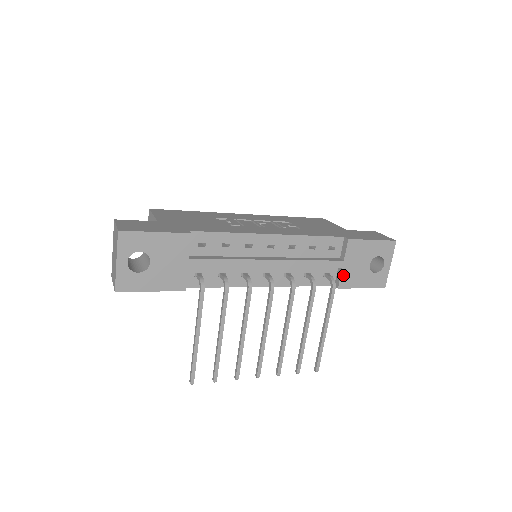
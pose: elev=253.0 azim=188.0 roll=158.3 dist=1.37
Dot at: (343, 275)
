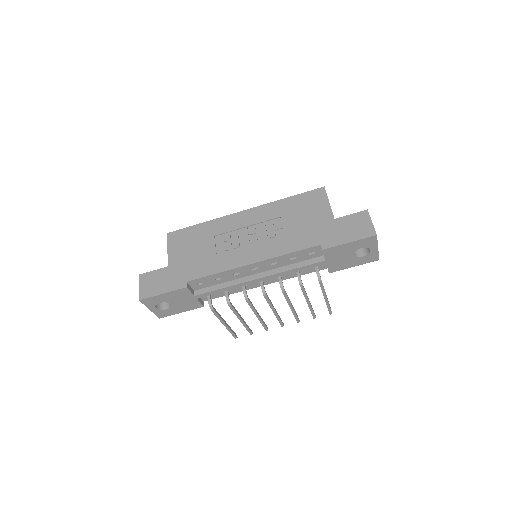
Dot at: (330, 266)
